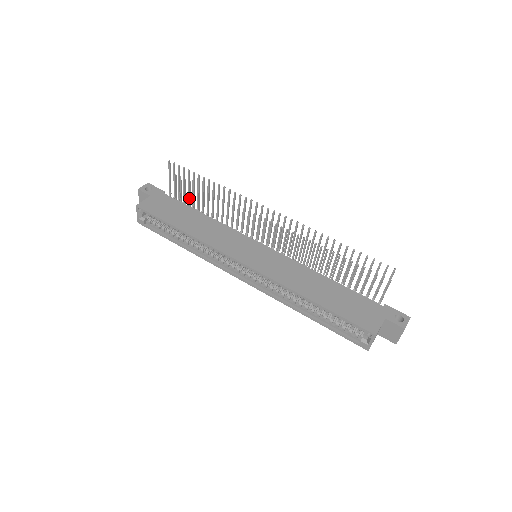
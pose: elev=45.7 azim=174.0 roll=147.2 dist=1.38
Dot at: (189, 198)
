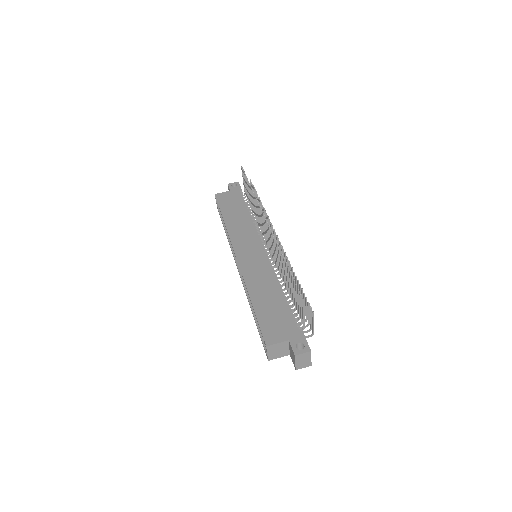
Dot at: occluded
